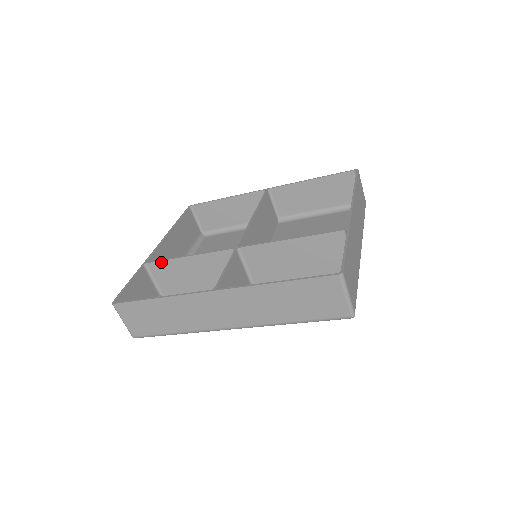
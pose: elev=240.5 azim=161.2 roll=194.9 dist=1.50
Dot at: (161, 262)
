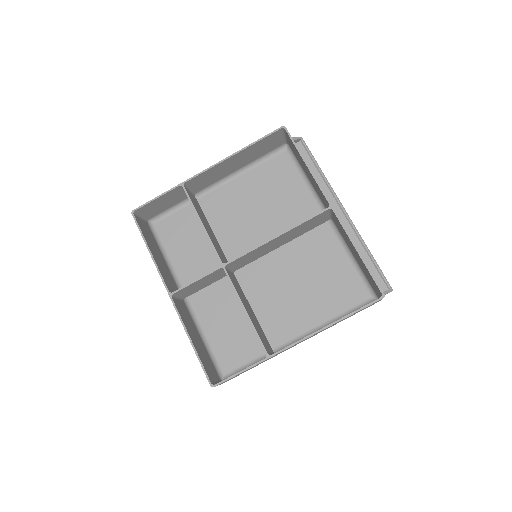
Dot at: (189, 200)
